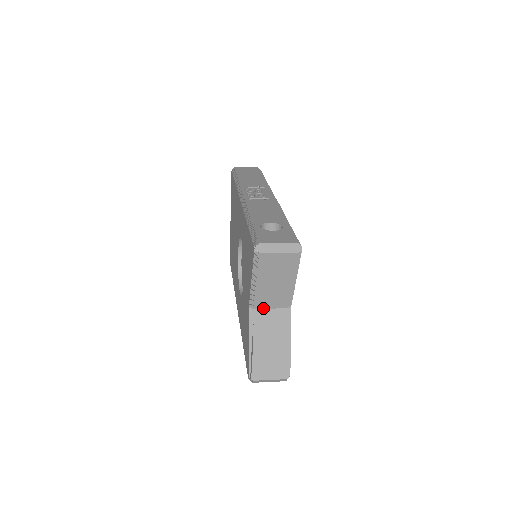
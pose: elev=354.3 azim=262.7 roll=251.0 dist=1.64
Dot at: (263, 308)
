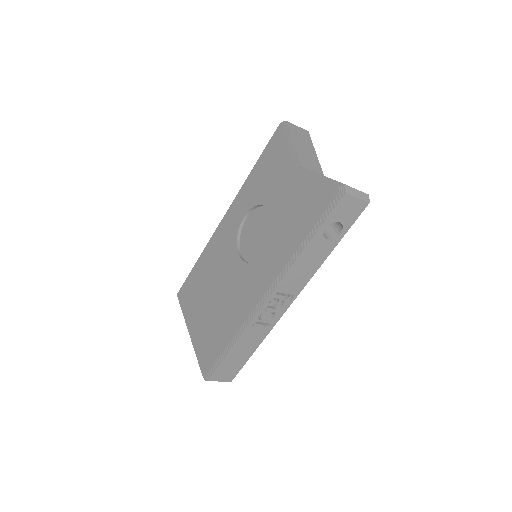
Dot at: occluded
